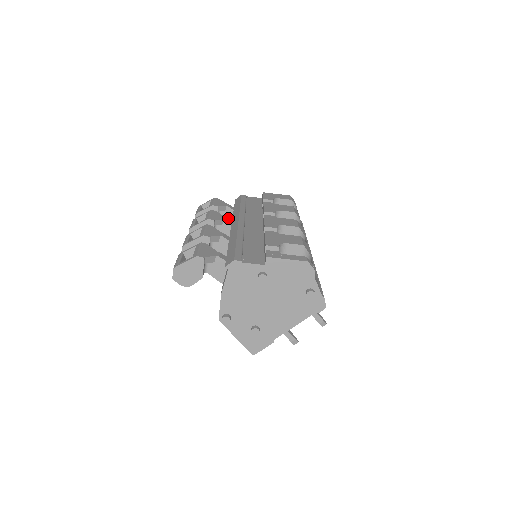
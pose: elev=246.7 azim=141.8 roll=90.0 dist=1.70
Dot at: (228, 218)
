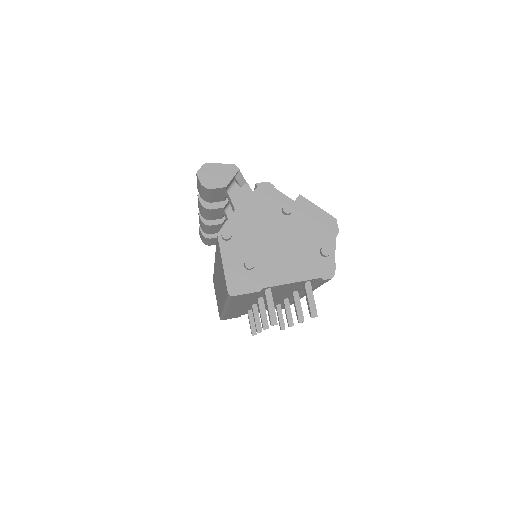
Dot at: occluded
